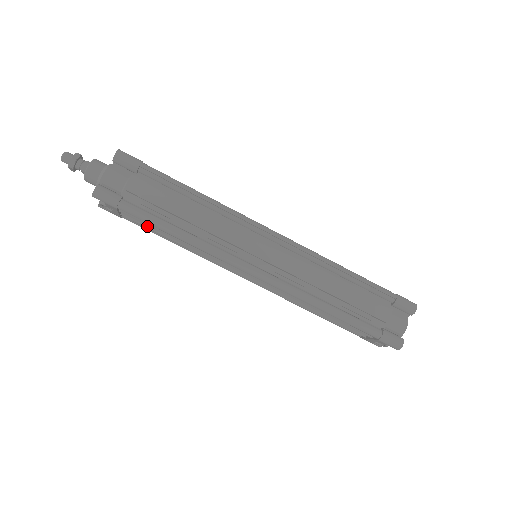
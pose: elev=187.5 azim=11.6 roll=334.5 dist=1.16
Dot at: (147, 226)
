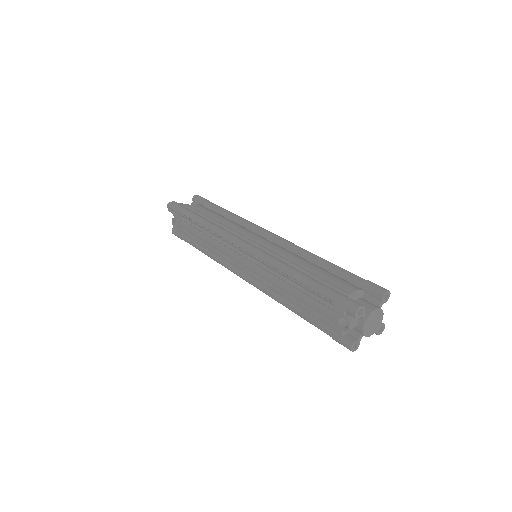
Dot at: (192, 236)
